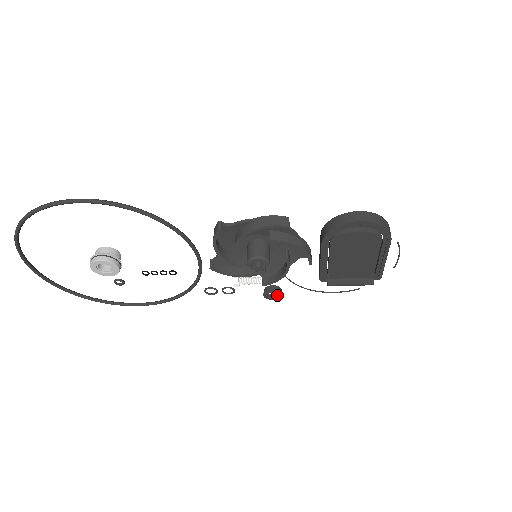
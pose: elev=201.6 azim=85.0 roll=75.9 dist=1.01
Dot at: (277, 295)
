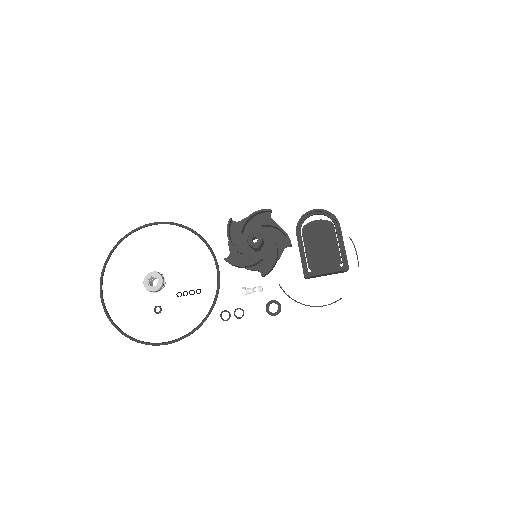
Dot at: (278, 313)
